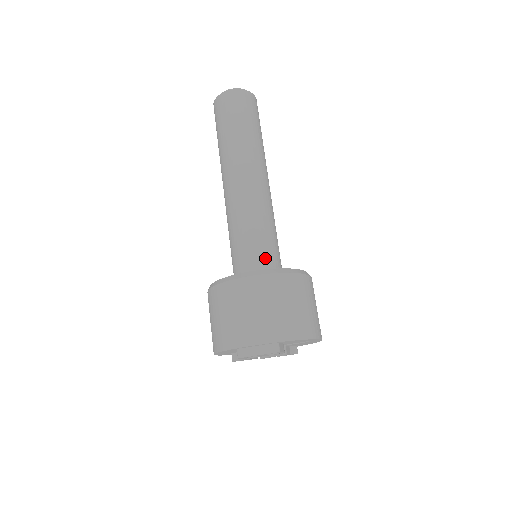
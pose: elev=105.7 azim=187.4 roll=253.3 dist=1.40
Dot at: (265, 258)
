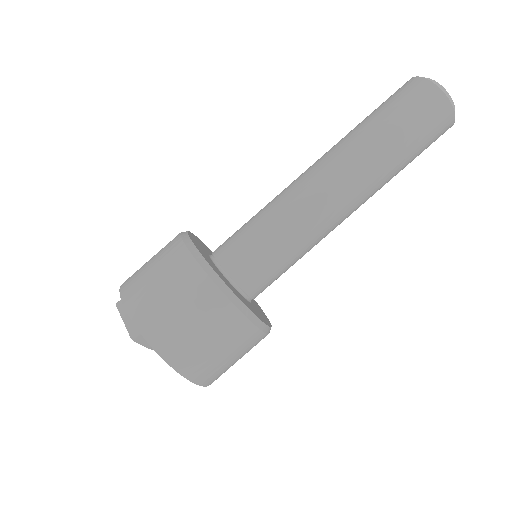
Dot at: (244, 263)
